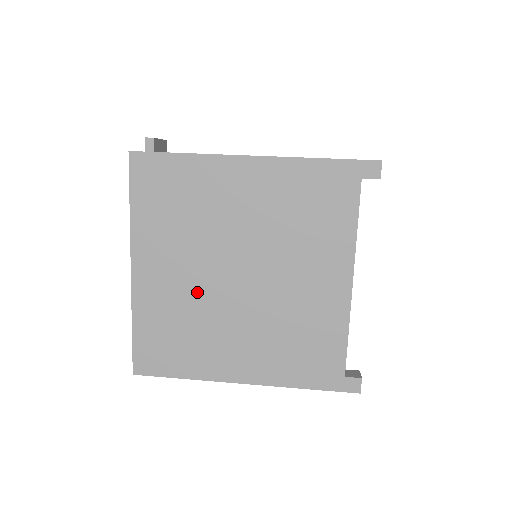
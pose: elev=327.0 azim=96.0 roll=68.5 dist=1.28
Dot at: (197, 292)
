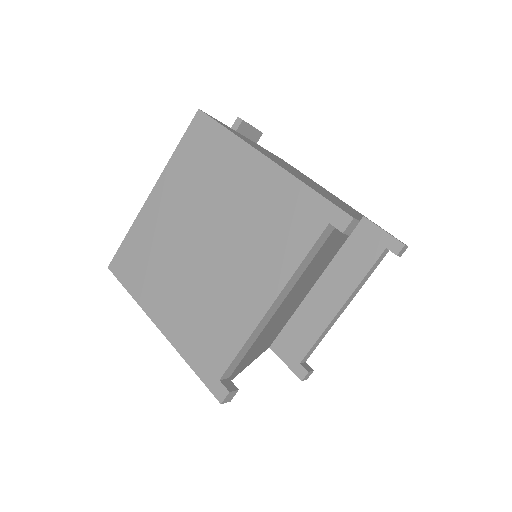
Dot at: (174, 236)
